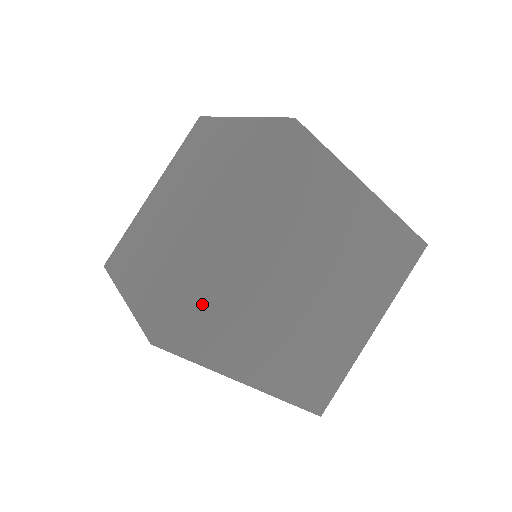
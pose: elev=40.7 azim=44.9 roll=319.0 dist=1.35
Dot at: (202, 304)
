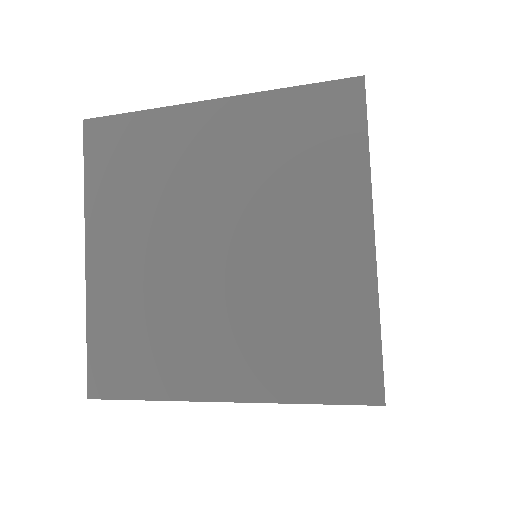
Dot at: occluded
